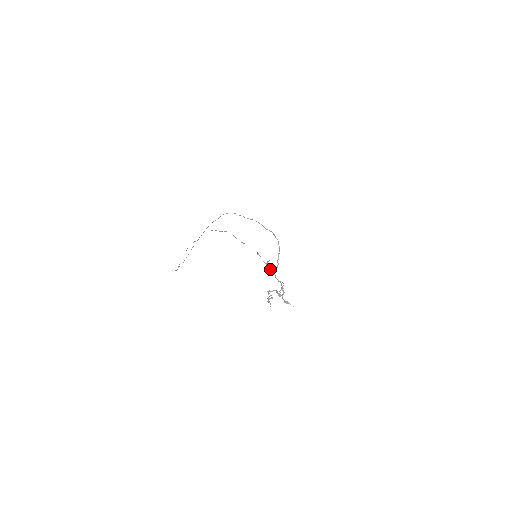
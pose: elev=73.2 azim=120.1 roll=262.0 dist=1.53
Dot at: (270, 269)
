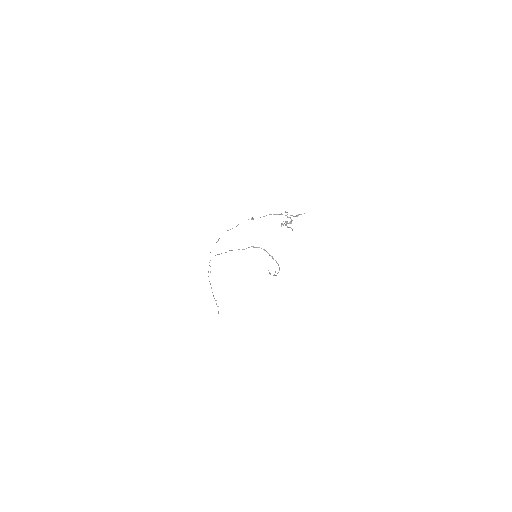
Dot at: (275, 272)
